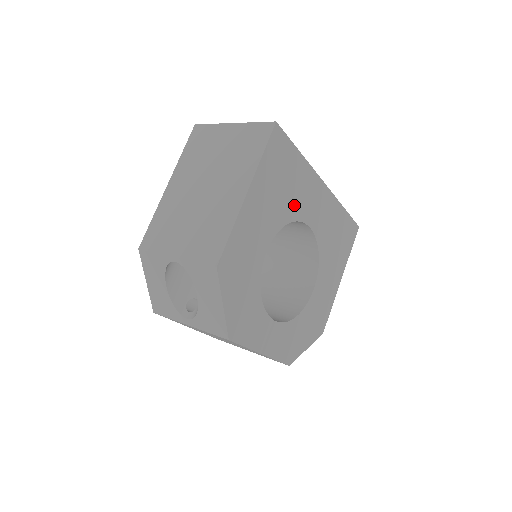
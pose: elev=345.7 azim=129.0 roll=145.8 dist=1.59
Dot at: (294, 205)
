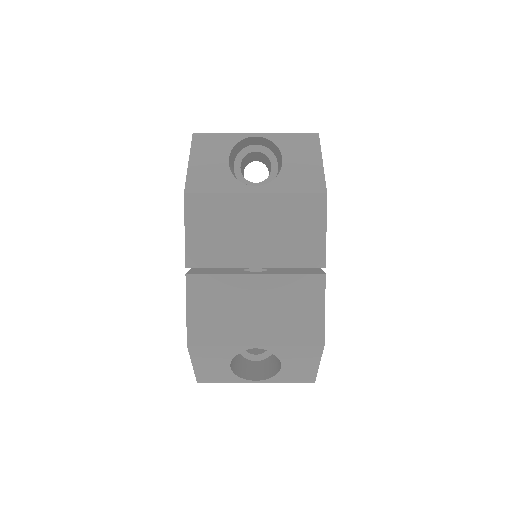
Dot at: occluded
